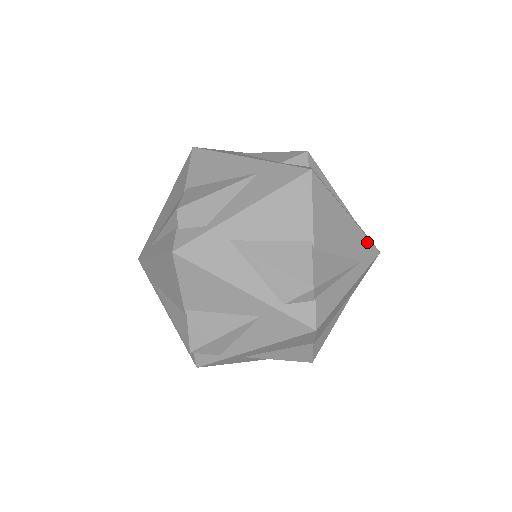
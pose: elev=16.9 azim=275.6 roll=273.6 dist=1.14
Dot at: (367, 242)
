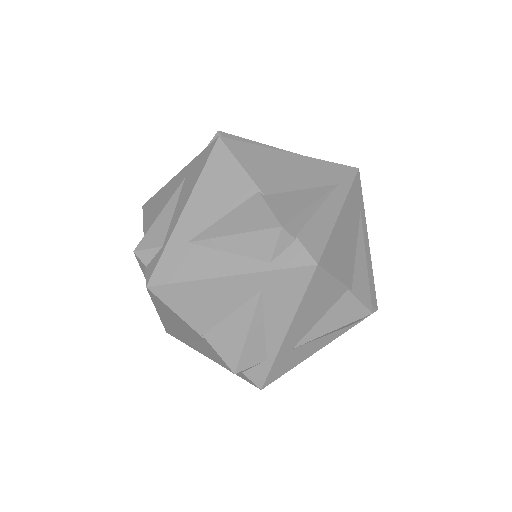
Dot at: (334, 166)
